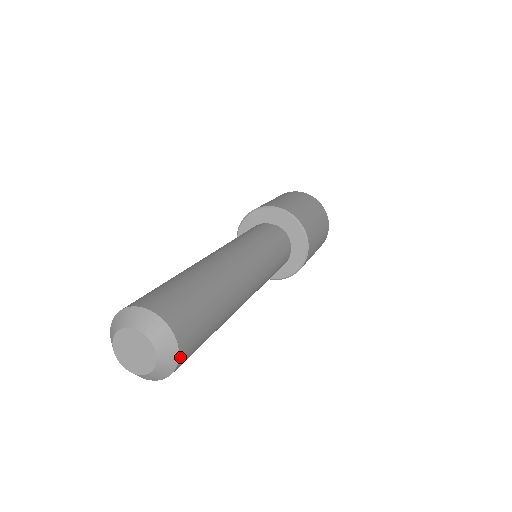
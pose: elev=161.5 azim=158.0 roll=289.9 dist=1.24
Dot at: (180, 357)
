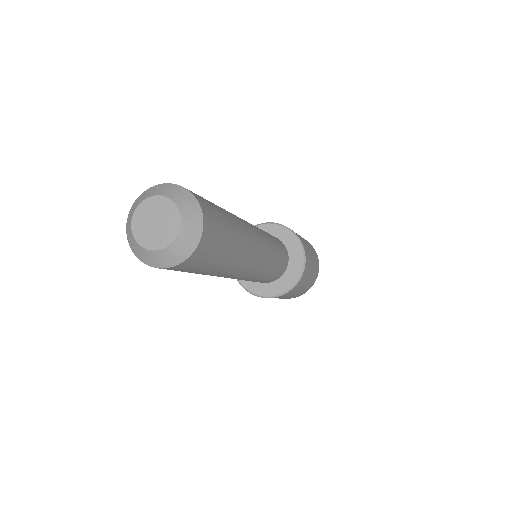
Dot at: (200, 204)
